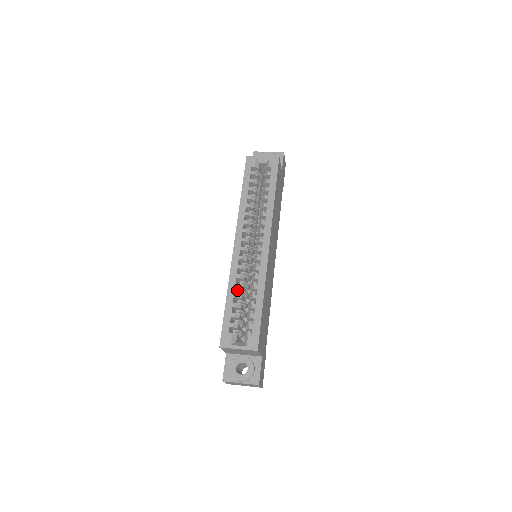
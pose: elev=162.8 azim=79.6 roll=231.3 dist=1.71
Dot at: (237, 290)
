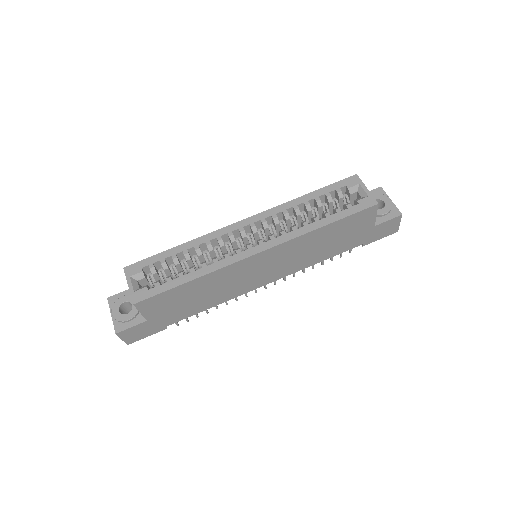
Dot at: occluded
